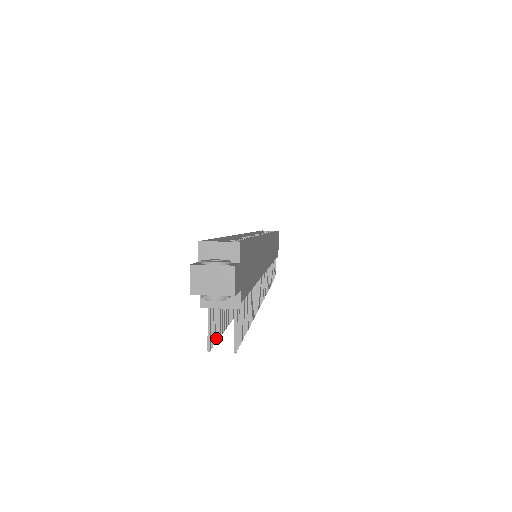
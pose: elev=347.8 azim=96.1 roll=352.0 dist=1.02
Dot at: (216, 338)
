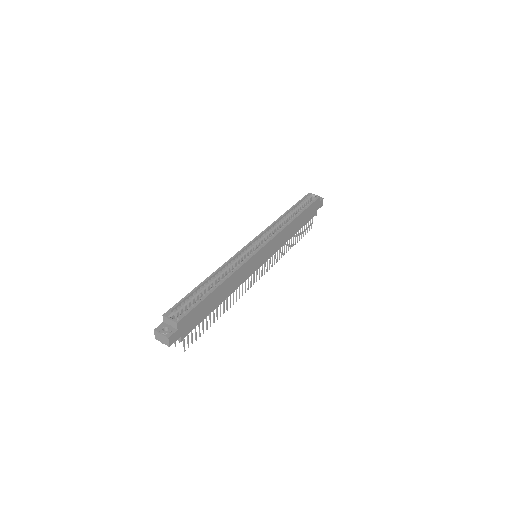
Dot at: occluded
